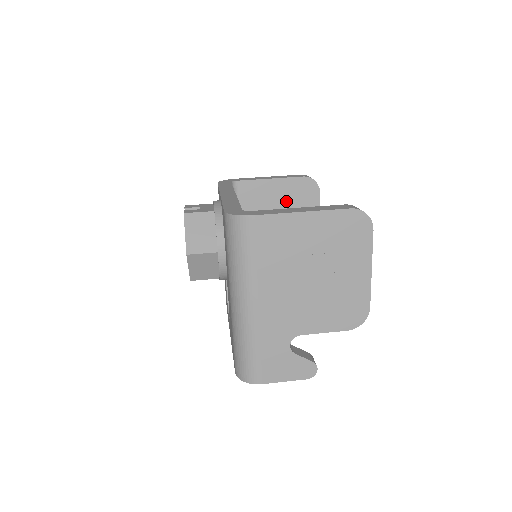
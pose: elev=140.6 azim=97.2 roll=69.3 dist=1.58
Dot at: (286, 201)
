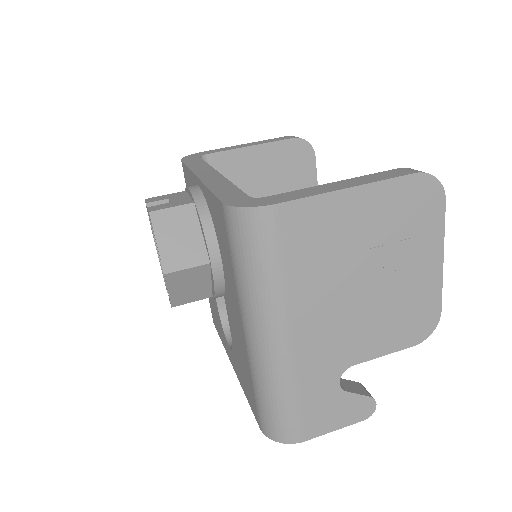
Dot at: (274, 174)
